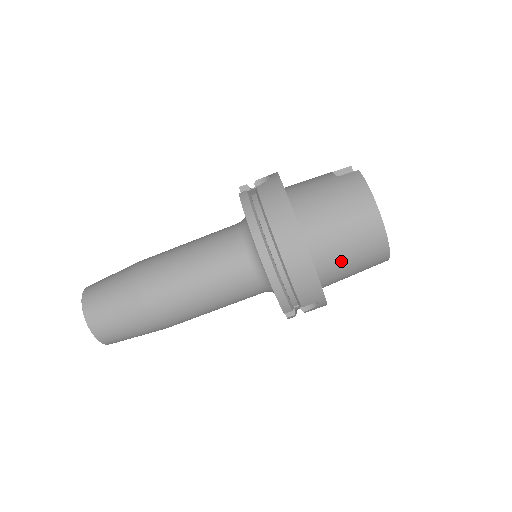
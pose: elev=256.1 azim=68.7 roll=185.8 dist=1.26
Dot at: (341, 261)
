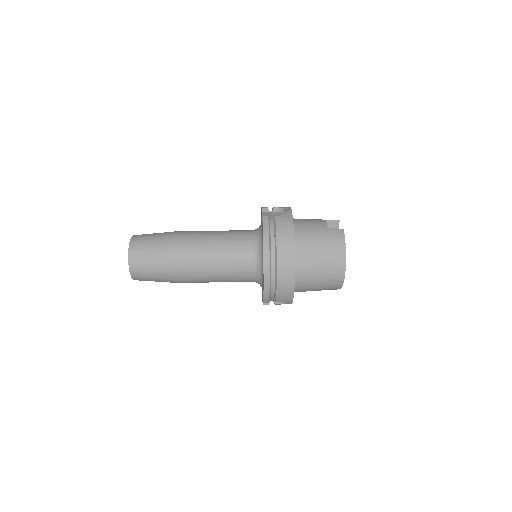
Dot at: (311, 283)
